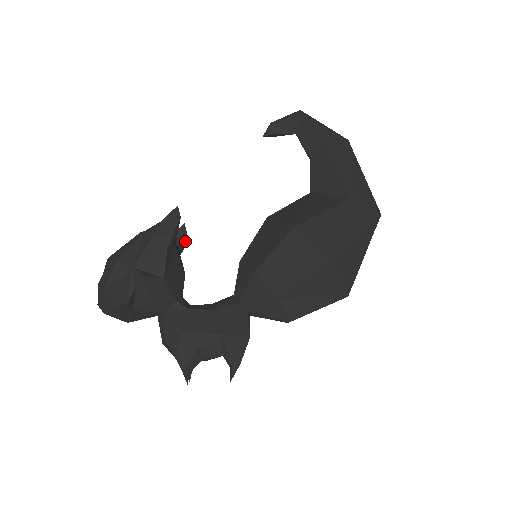
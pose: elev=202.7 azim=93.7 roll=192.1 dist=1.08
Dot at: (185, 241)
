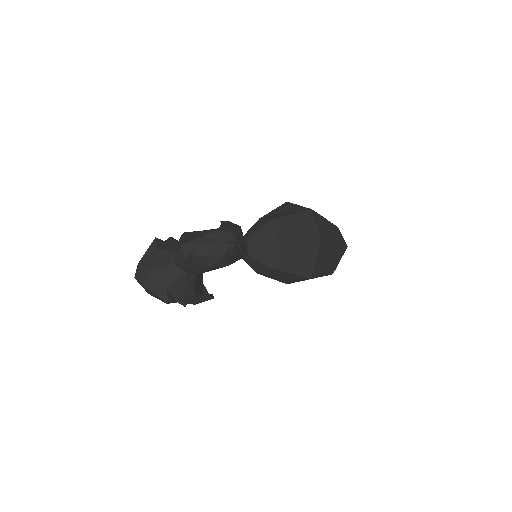
Dot at: (211, 295)
